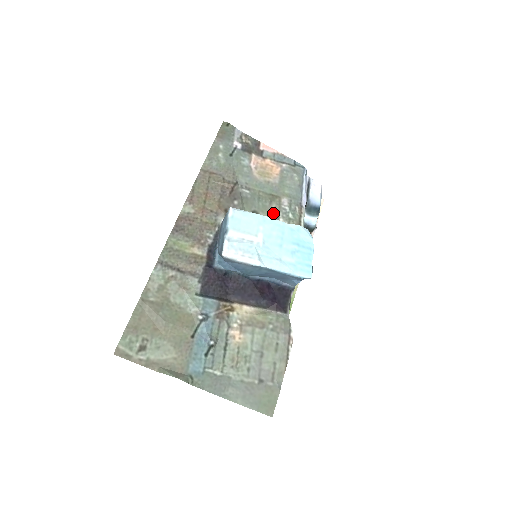
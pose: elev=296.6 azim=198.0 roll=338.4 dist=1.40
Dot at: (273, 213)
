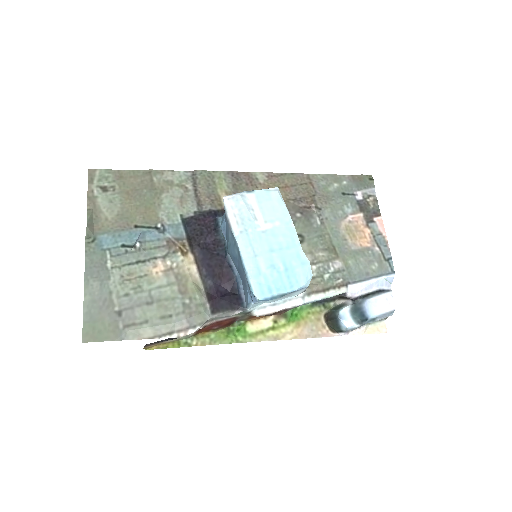
Dot at: (315, 256)
